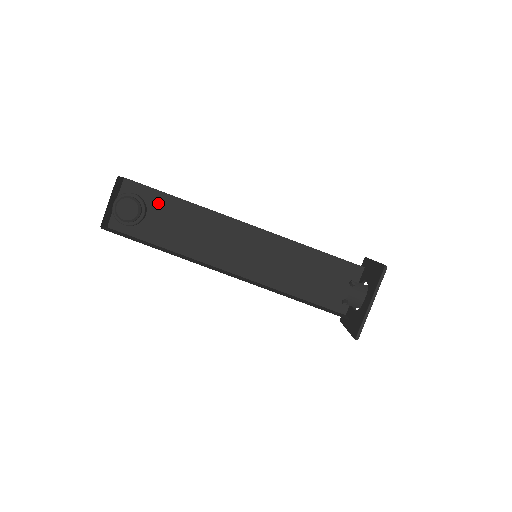
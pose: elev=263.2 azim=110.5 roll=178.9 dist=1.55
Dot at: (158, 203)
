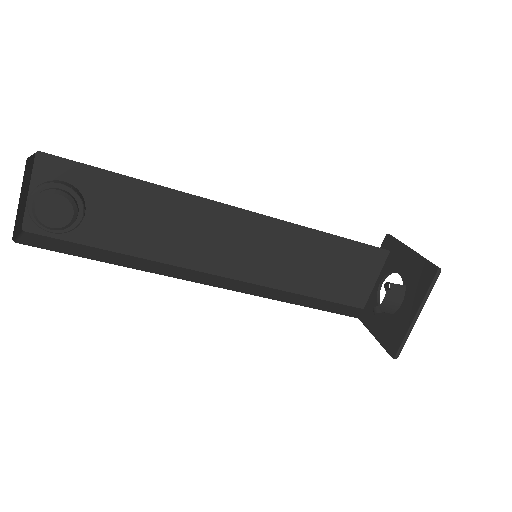
Dot at: (100, 188)
